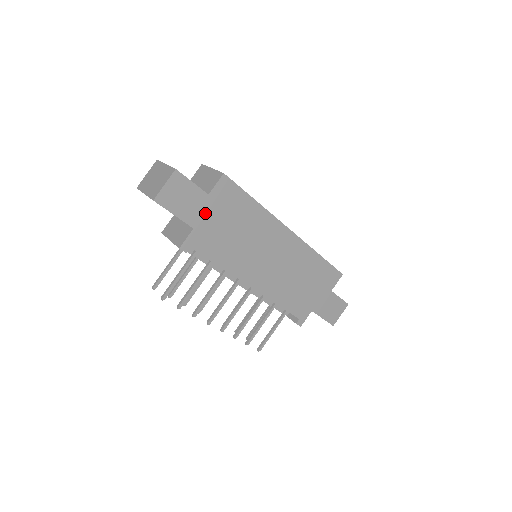
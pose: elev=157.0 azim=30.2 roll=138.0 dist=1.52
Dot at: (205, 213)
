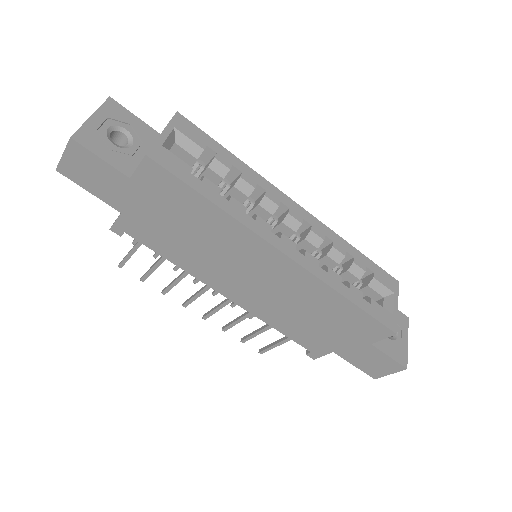
Dot at: (132, 199)
